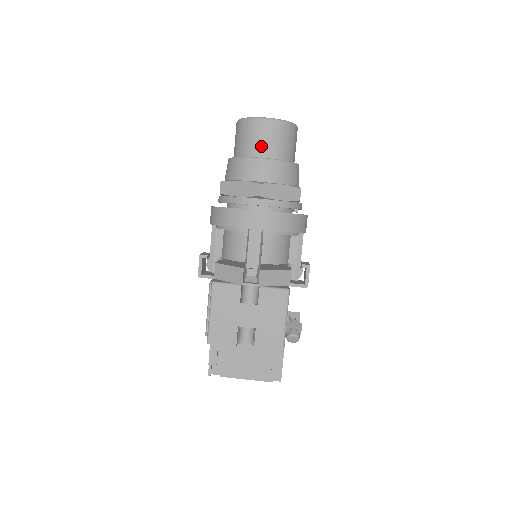
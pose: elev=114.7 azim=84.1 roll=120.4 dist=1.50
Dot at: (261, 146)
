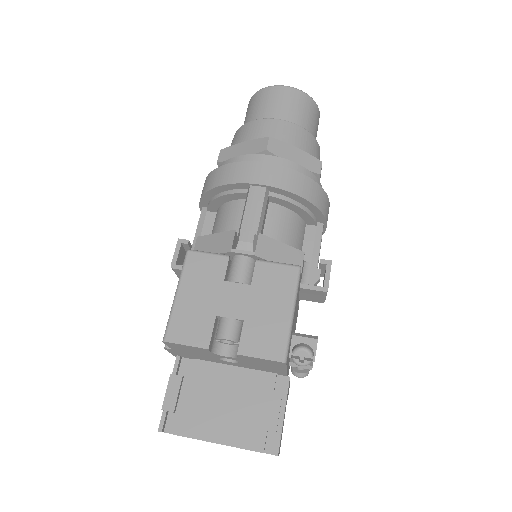
Dot at: (275, 111)
